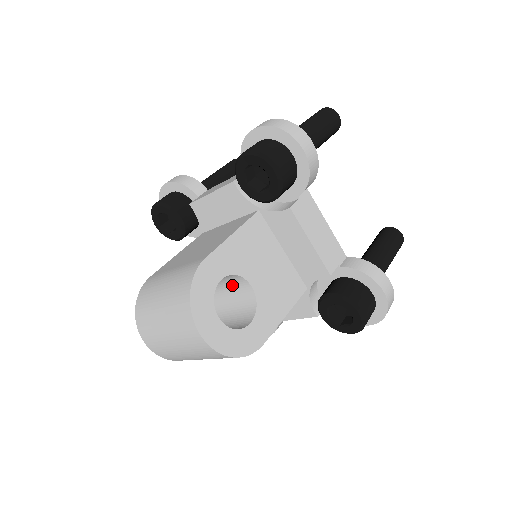
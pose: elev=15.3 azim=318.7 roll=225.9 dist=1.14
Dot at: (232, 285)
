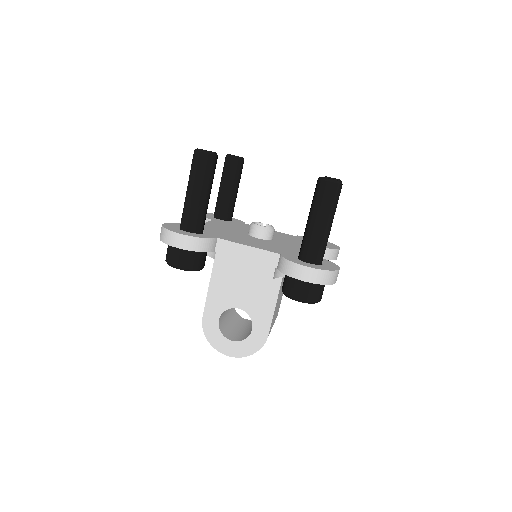
Dot at: occluded
